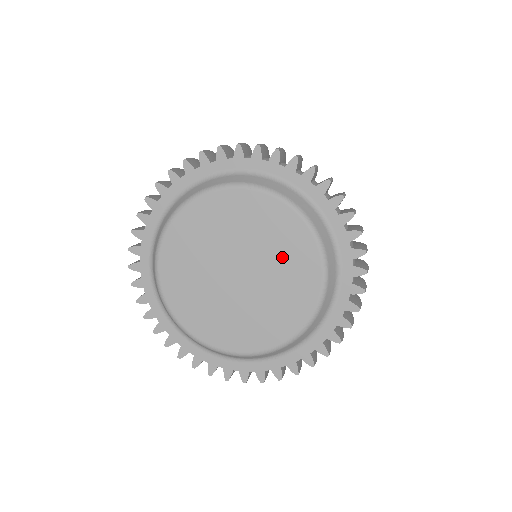
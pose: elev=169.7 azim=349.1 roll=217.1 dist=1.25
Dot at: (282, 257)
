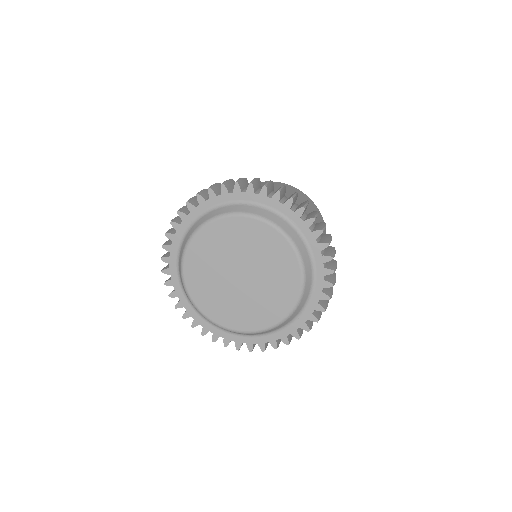
Dot at: (262, 251)
